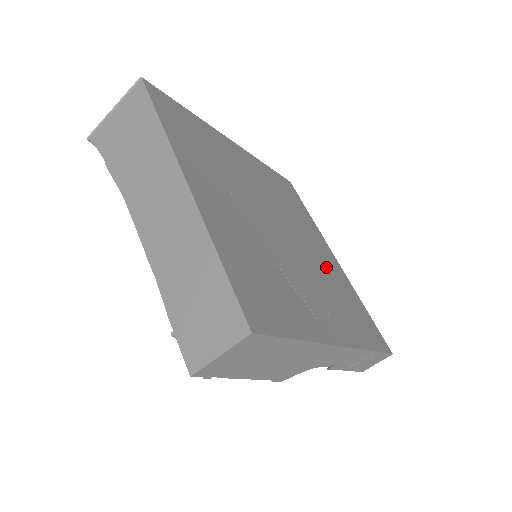
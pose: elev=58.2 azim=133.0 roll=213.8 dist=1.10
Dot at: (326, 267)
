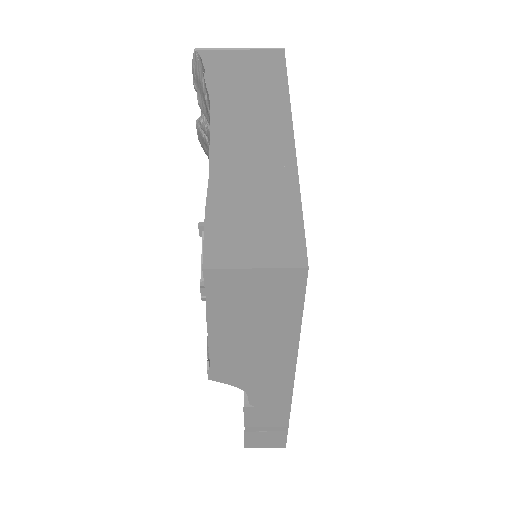
Dot at: occluded
